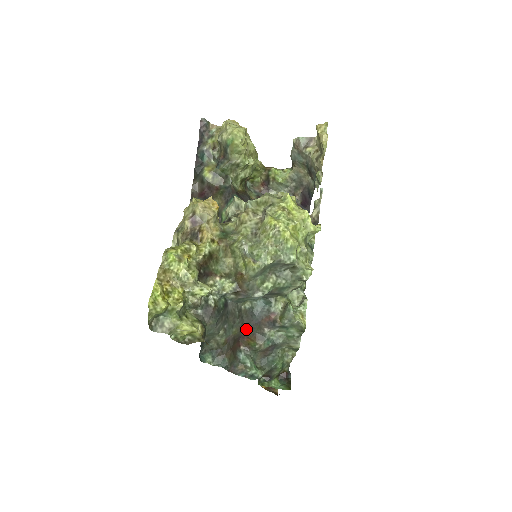
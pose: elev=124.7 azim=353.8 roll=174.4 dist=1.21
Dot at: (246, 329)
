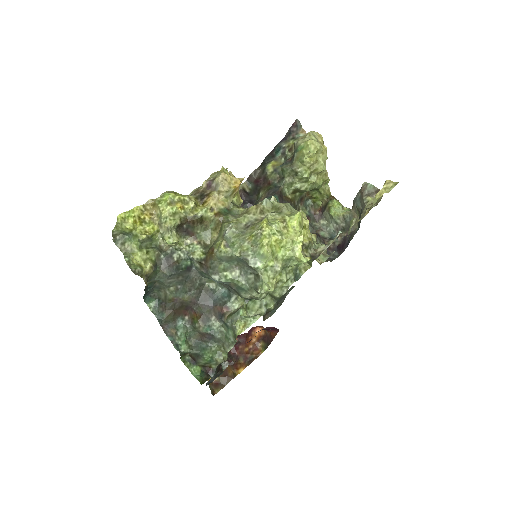
Dot at: (198, 304)
